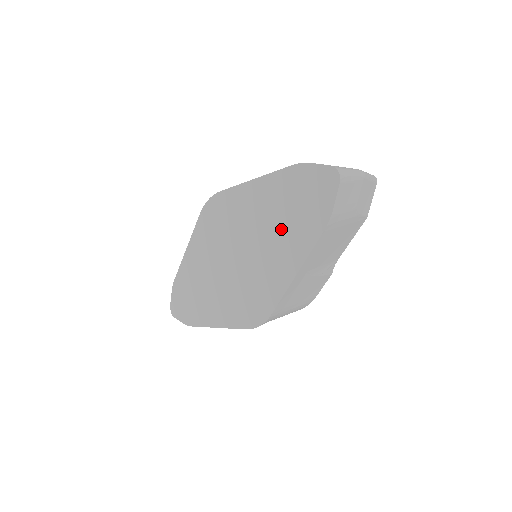
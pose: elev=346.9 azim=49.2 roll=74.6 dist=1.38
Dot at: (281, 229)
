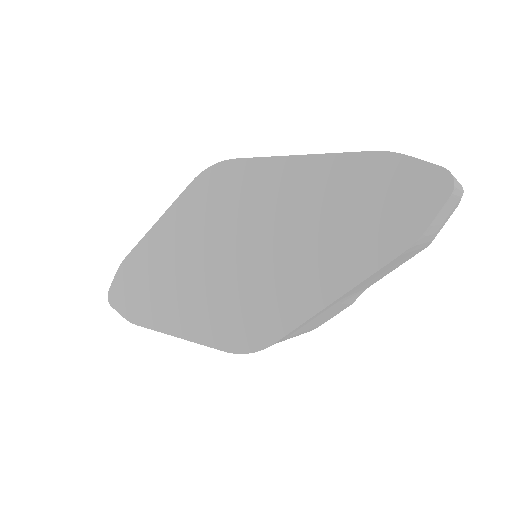
Dot at: (326, 234)
